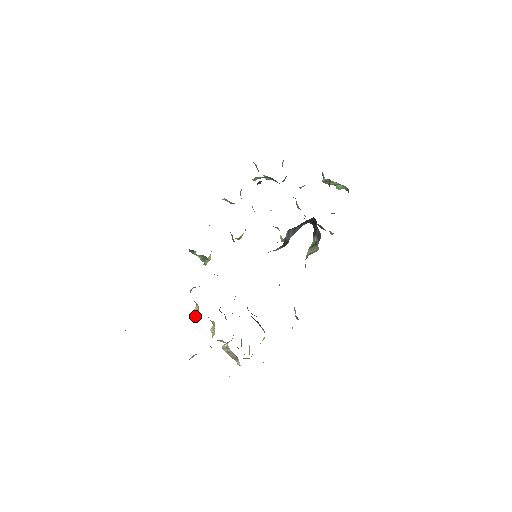
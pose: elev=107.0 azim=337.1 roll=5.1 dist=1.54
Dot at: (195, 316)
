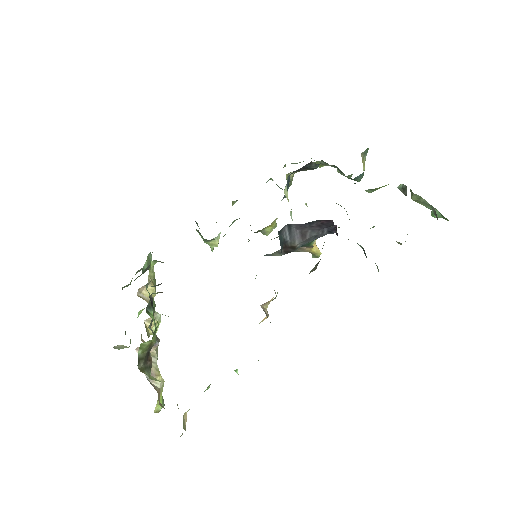
Dot at: (139, 296)
